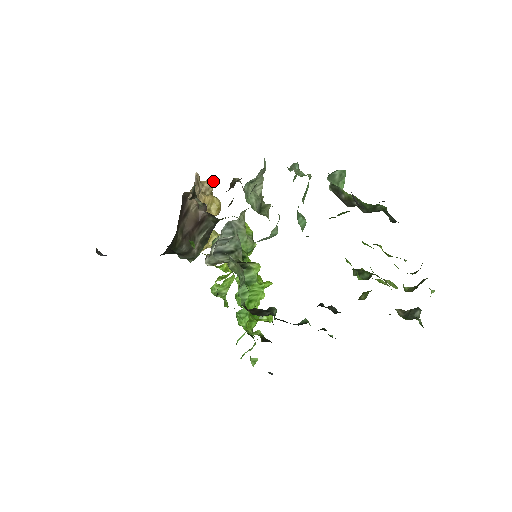
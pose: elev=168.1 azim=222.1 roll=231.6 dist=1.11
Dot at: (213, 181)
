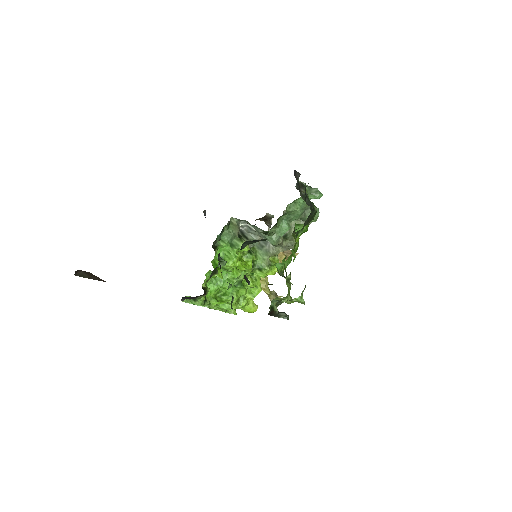
Dot at: (295, 253)
